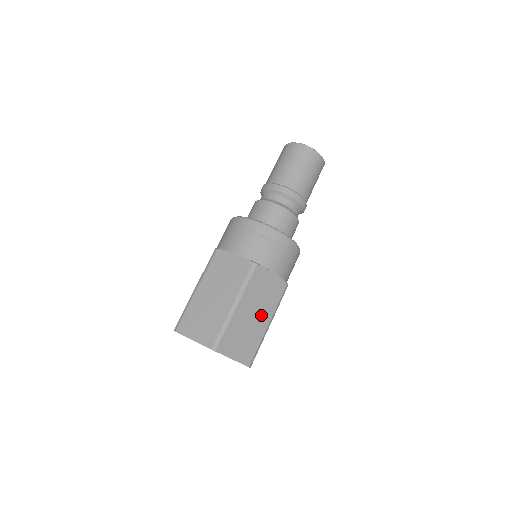
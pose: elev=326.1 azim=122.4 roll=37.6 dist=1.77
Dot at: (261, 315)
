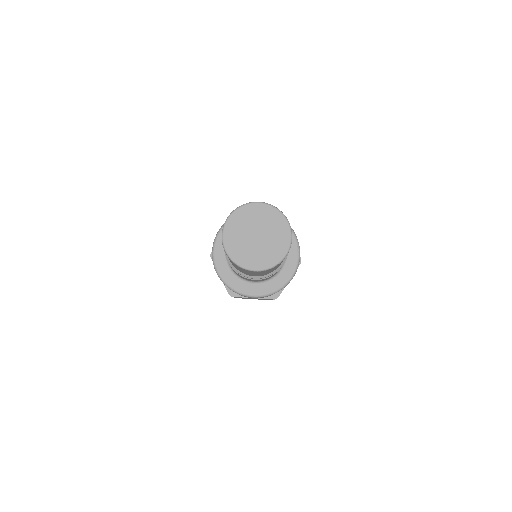
Dot at: occluded
